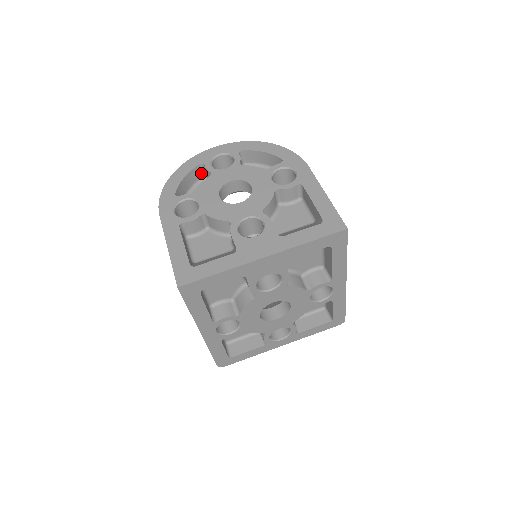
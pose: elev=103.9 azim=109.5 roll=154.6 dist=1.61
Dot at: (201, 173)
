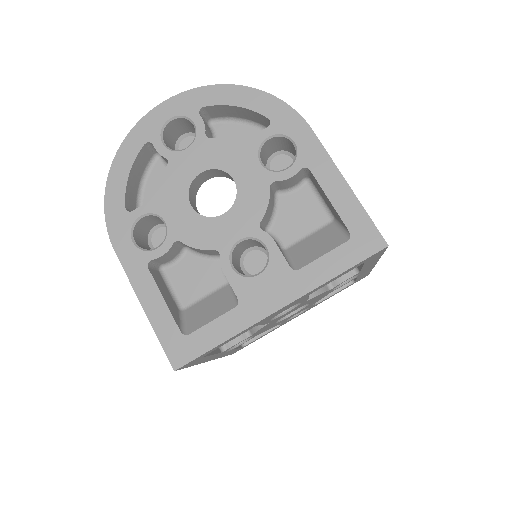
Dot at: (150, 151)
